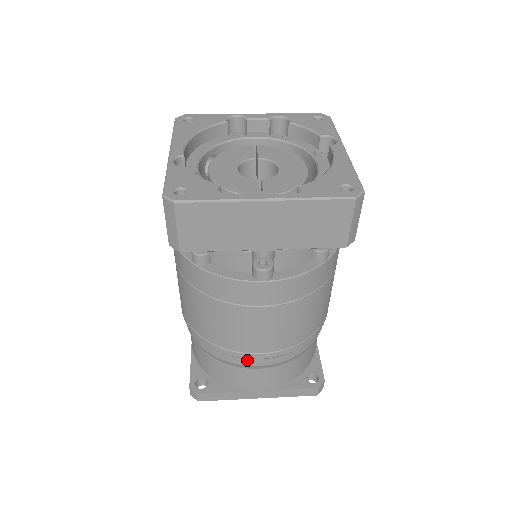
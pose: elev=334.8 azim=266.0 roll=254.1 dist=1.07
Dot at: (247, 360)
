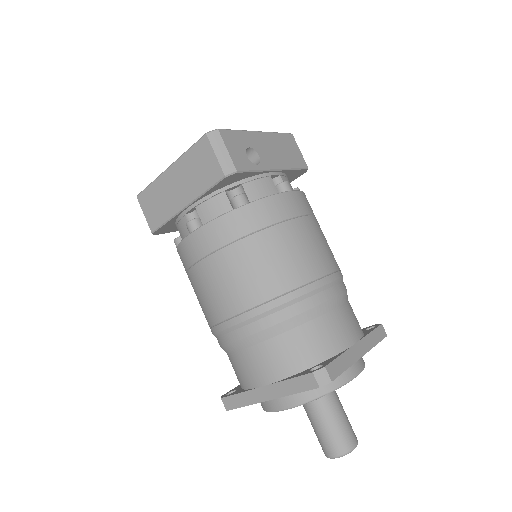
Dot at: (229, 335)
